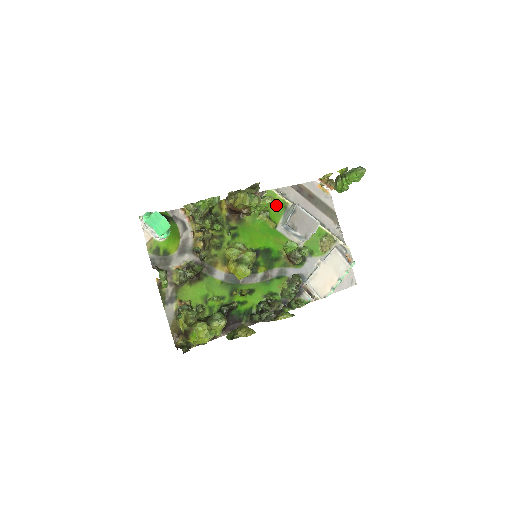
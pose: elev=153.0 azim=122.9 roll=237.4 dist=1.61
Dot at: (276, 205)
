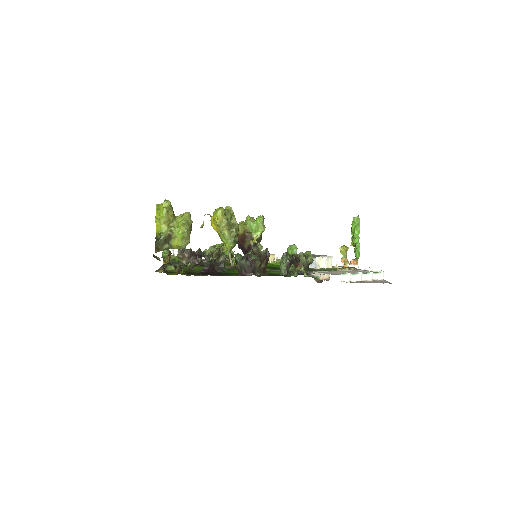
Dot at: occluded
